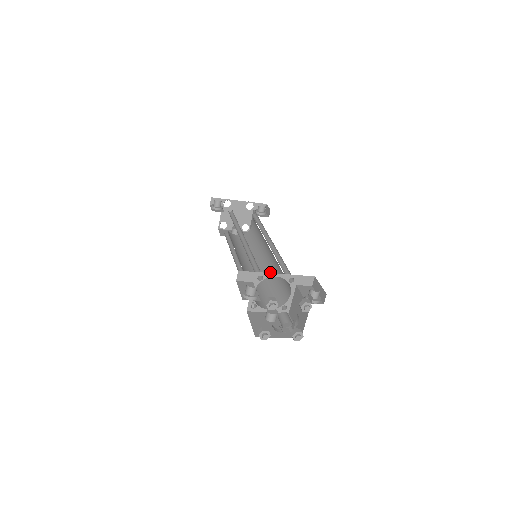
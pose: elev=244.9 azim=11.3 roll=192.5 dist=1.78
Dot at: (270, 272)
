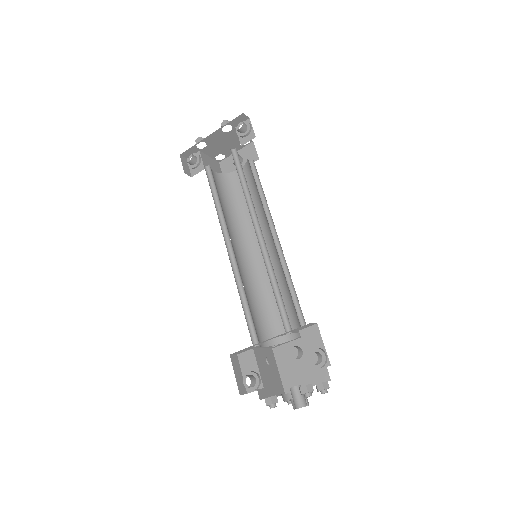
Dot at: (281, 266)
